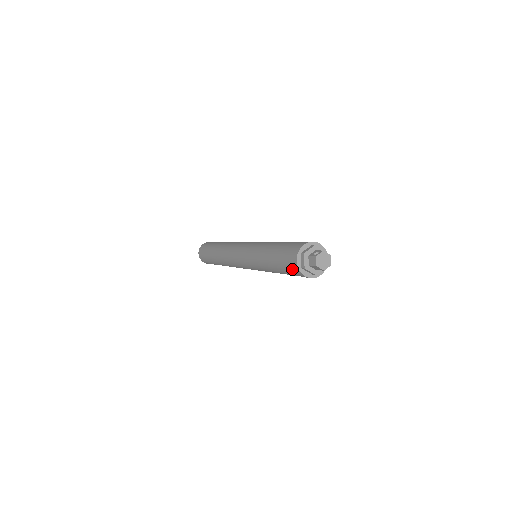
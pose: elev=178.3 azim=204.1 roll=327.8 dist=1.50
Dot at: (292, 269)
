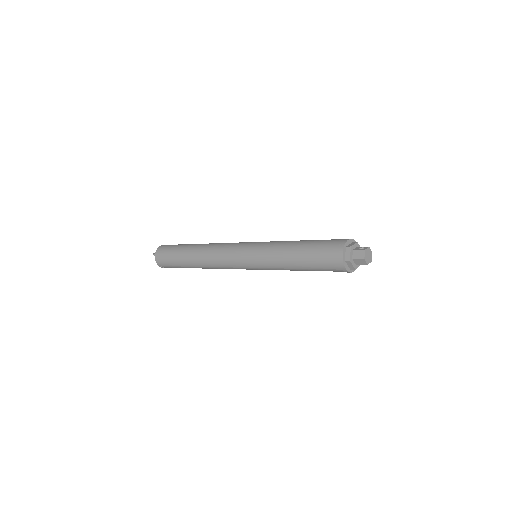
Dot at: (332, 261)
